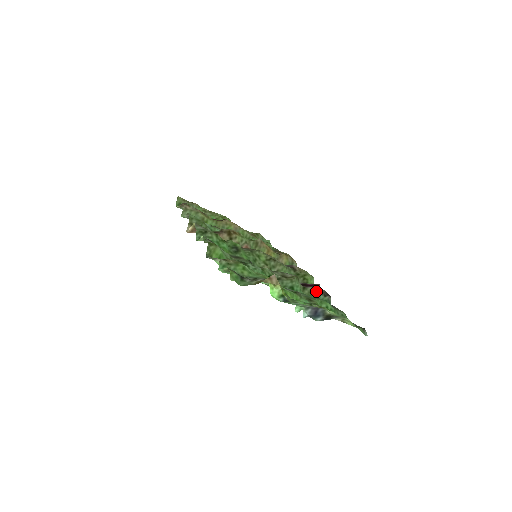
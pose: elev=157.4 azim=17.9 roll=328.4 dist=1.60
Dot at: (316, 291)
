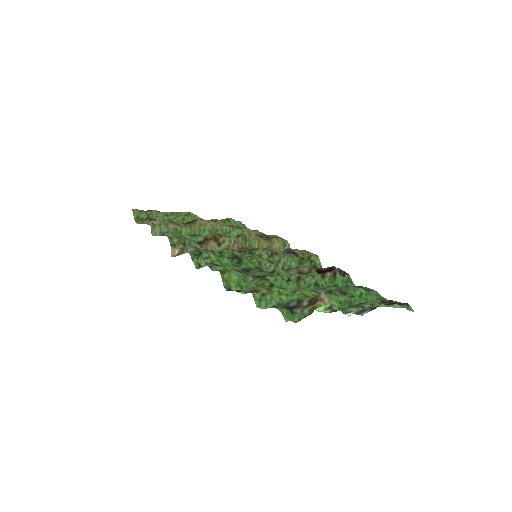
Dot at: (336, 275)
